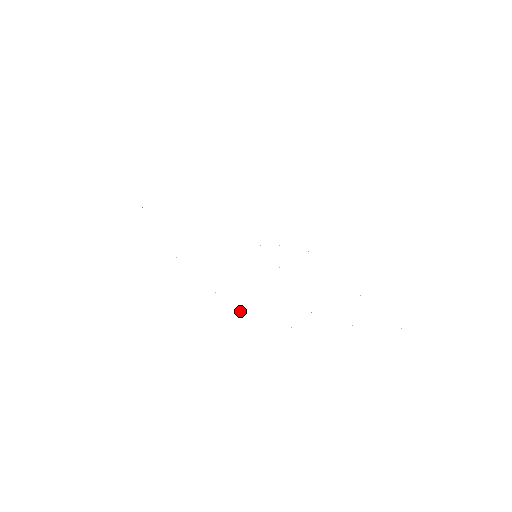
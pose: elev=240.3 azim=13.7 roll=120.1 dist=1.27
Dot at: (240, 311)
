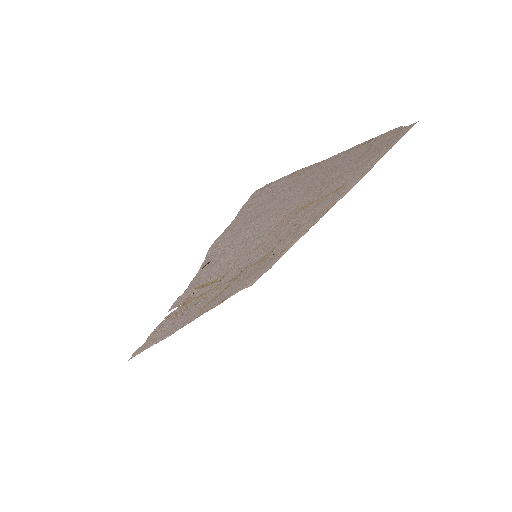
Dot at: (242, 238)
